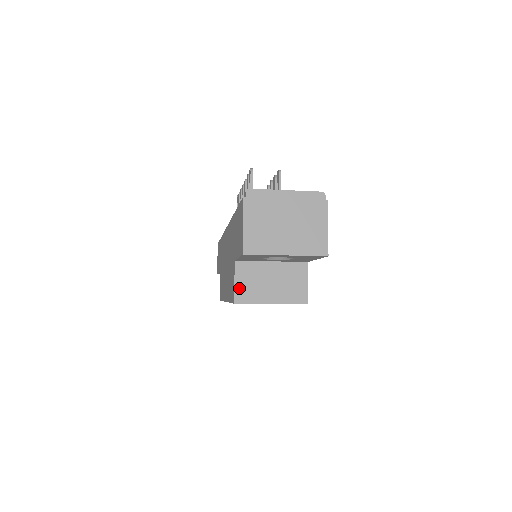
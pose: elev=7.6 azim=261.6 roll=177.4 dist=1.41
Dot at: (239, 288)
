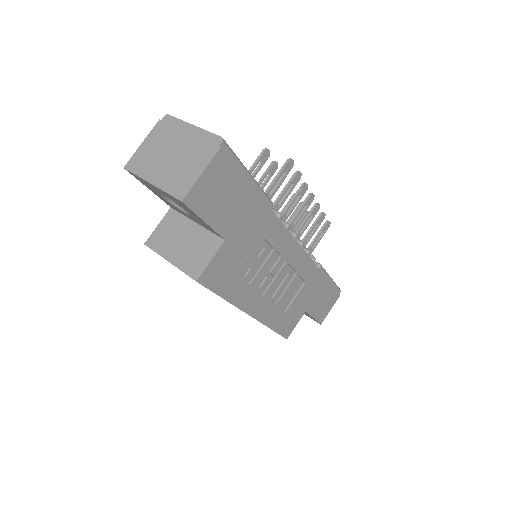
Dot at: (157, 233)
